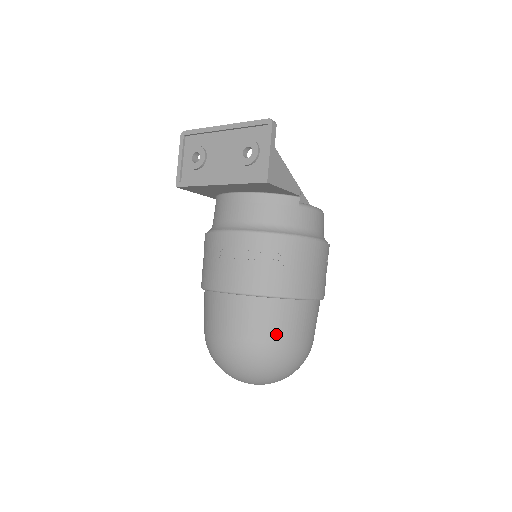
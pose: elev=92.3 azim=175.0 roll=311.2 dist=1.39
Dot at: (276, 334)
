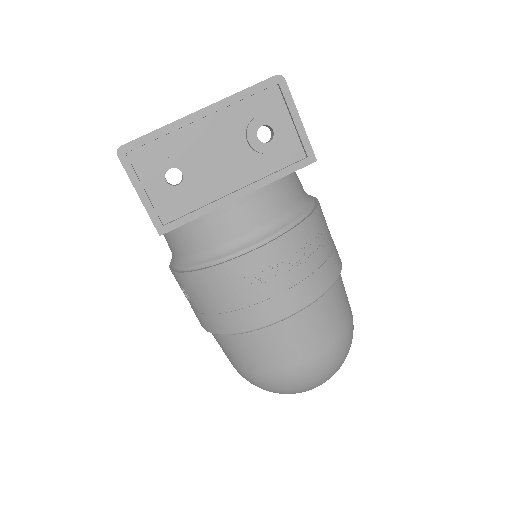
Dot at: (346, 316)
